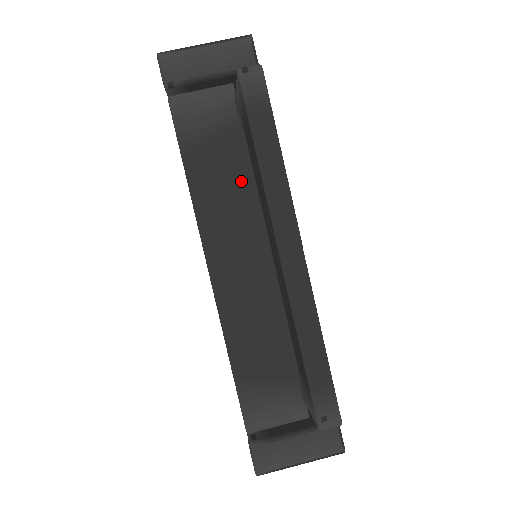
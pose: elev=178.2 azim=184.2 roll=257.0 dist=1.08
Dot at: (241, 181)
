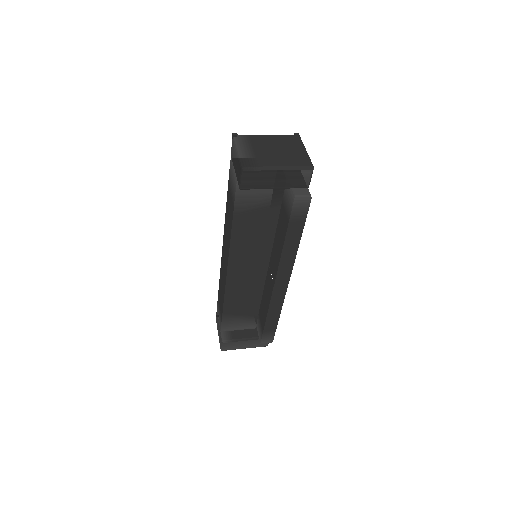
Dot at: (266, 234)
